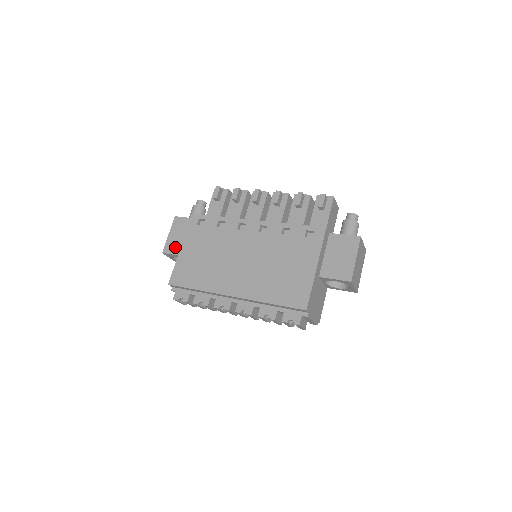
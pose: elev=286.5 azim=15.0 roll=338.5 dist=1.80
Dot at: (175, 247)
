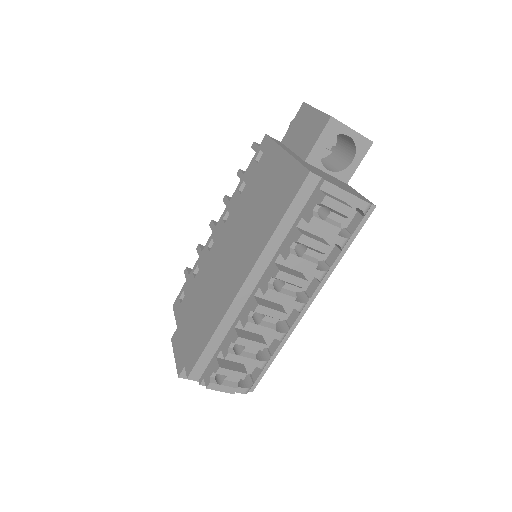
Dot at: occluded
